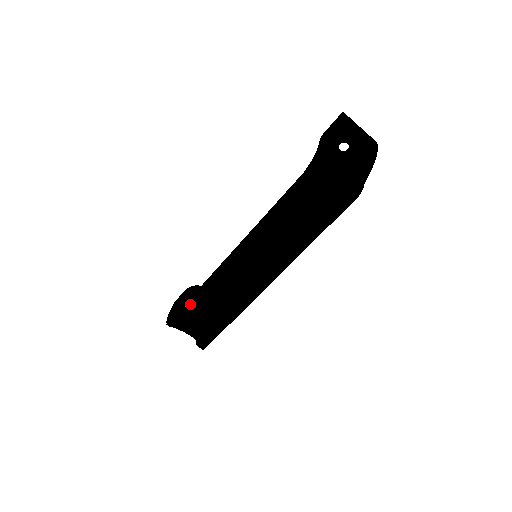
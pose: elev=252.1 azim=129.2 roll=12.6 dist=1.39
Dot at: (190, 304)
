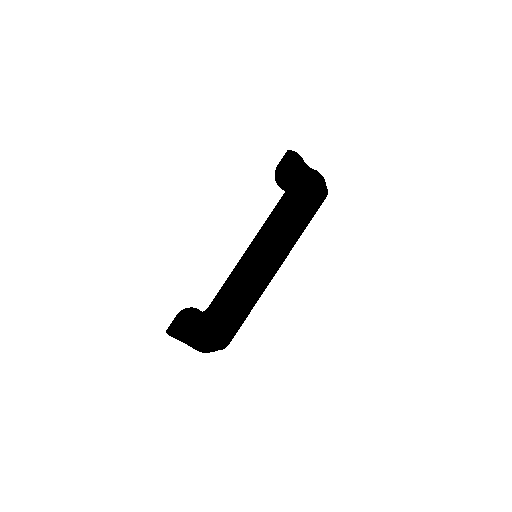
Dot at: (219, 302)
